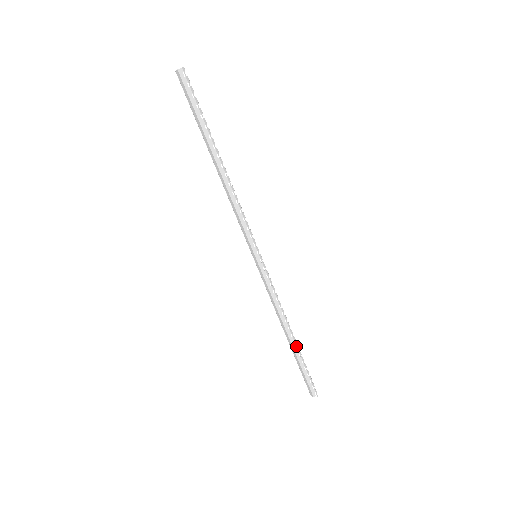
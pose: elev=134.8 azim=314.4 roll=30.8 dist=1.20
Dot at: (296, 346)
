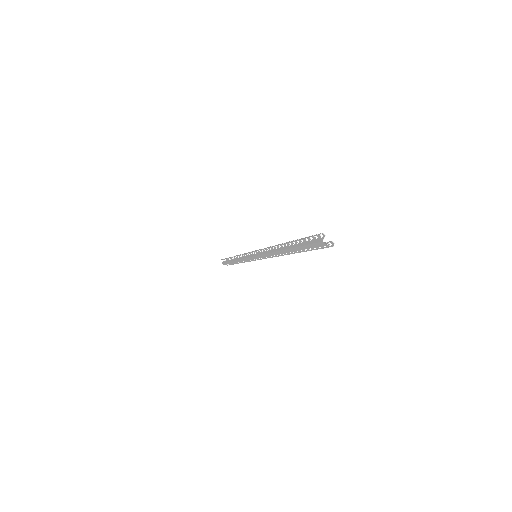
Dot at: occluded
